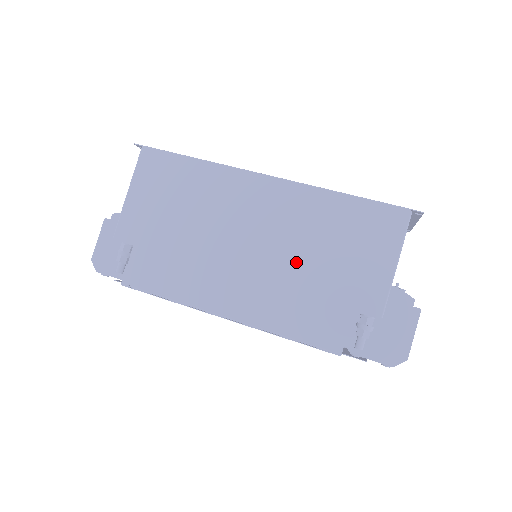
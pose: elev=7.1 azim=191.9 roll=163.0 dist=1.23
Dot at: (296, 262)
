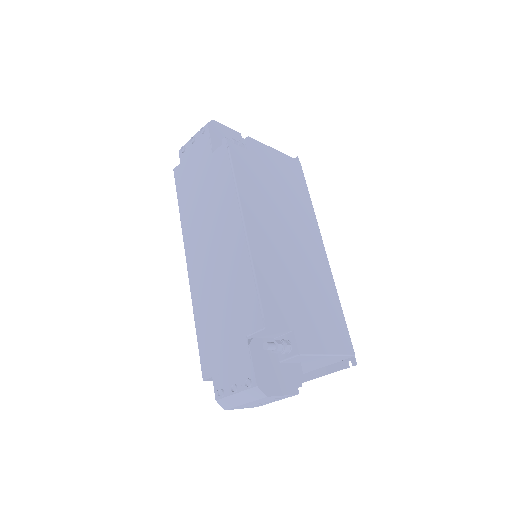
Dot at: (298, 278)
